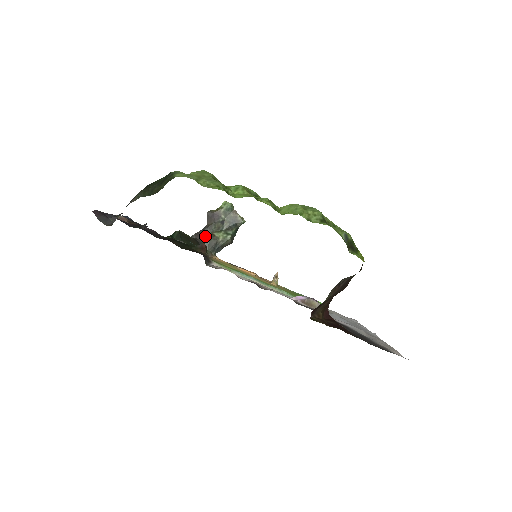
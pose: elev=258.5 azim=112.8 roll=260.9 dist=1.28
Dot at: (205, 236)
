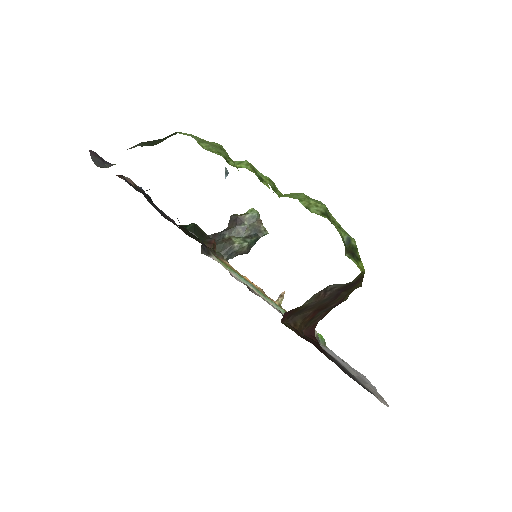
Dot at: (222, 238)
